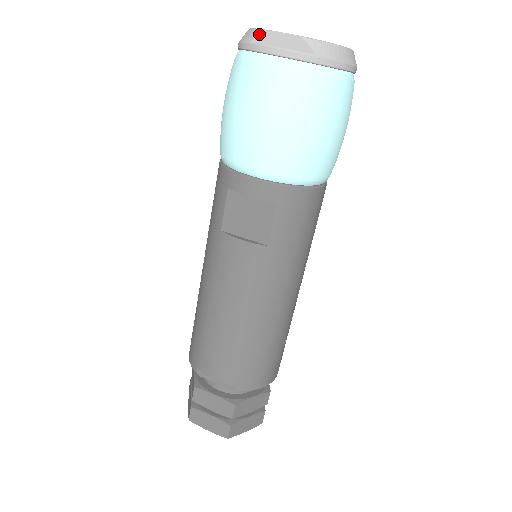
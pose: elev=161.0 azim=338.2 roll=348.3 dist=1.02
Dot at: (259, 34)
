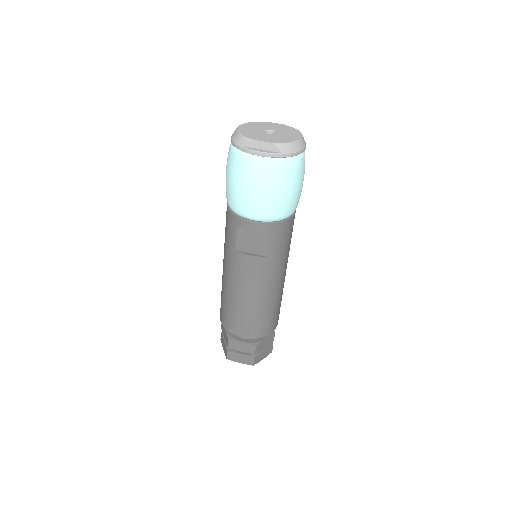
Dot at: (246, 141)
